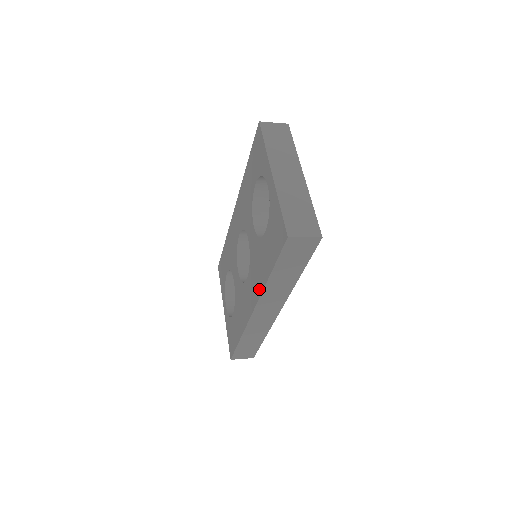
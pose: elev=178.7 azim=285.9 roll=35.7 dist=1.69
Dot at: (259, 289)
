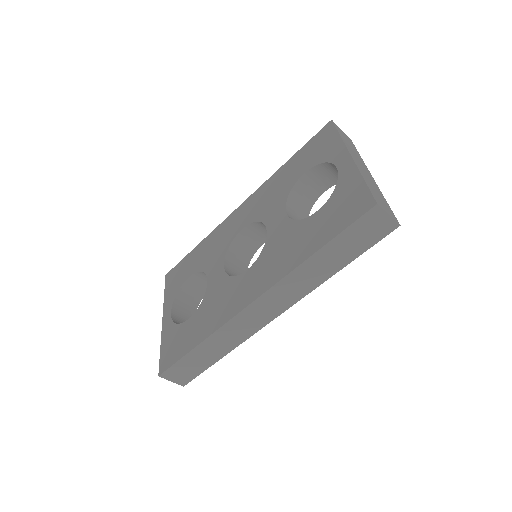
Dot at: (281, 272)
